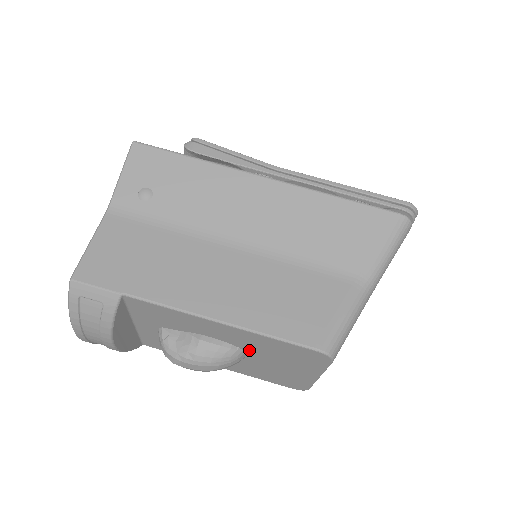
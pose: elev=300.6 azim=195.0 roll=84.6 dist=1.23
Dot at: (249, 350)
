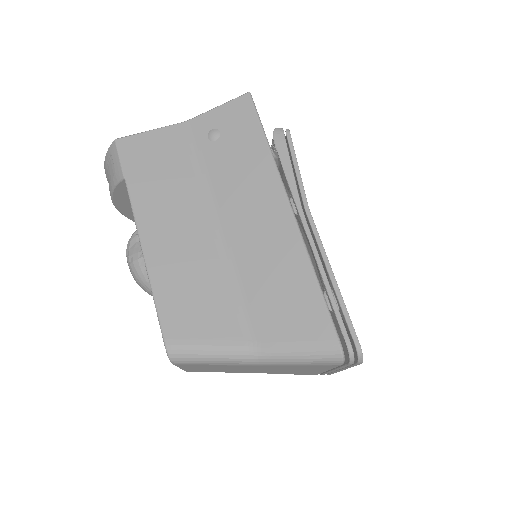
Dot at: occluded
